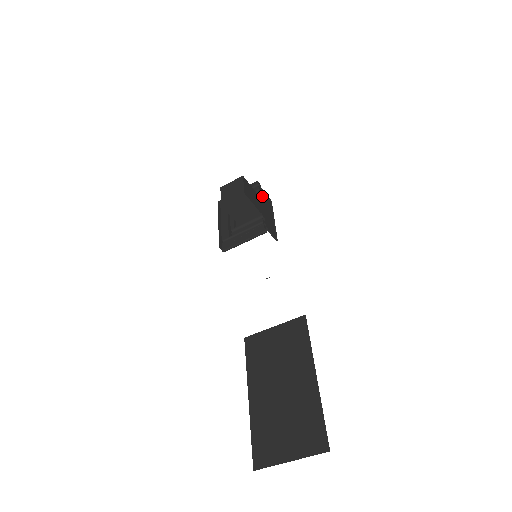
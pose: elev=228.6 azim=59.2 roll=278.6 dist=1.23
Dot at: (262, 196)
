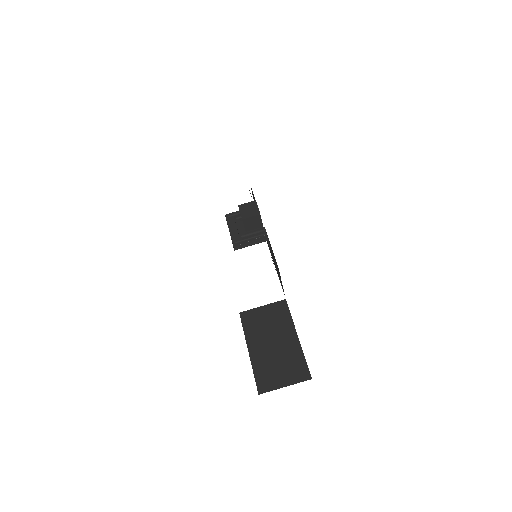
Dot at: occluded
